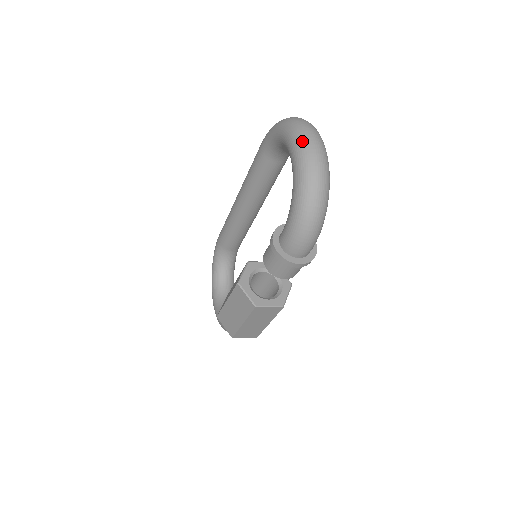
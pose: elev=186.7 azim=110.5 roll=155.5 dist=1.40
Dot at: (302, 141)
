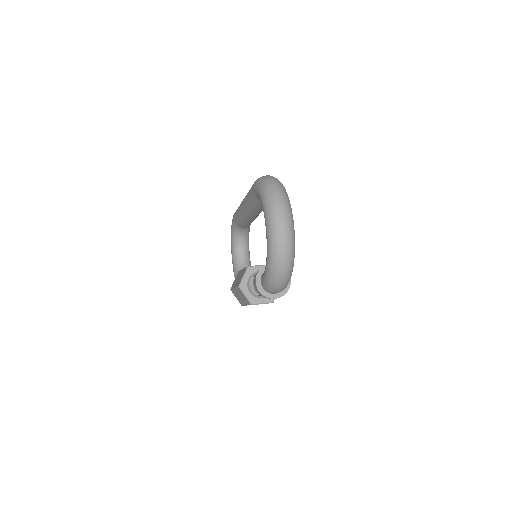
Dot at: (273, 223)
